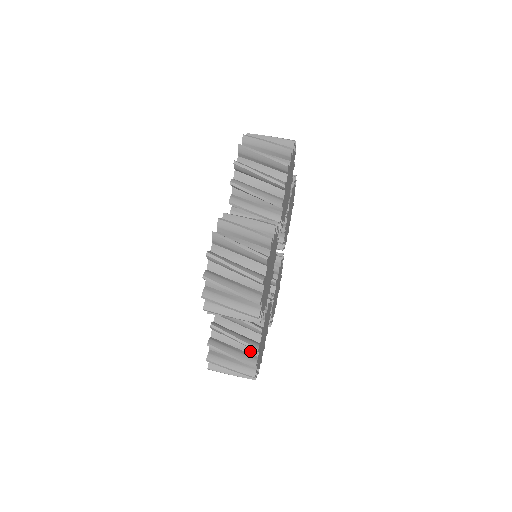
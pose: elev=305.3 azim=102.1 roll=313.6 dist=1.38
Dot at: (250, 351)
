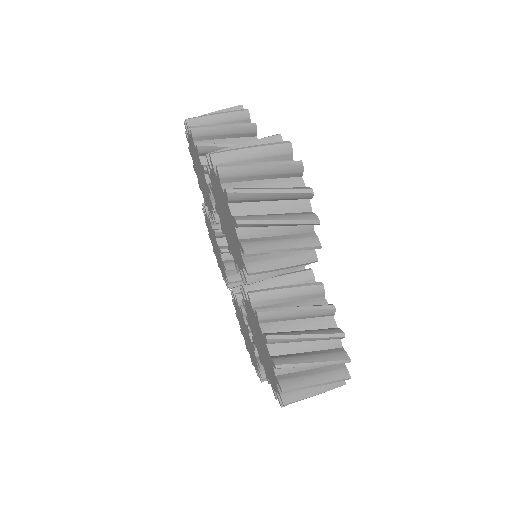
Dot at: (323, 325)
